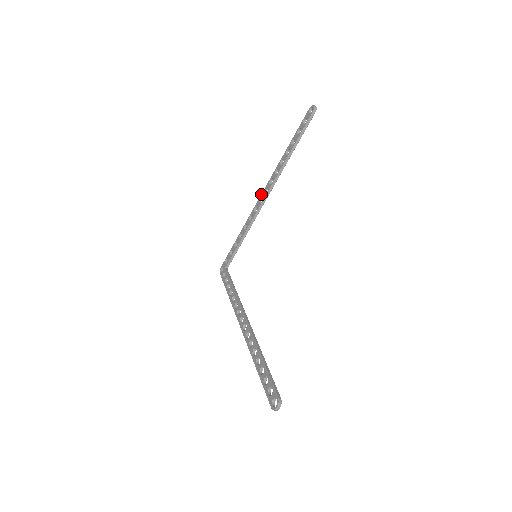
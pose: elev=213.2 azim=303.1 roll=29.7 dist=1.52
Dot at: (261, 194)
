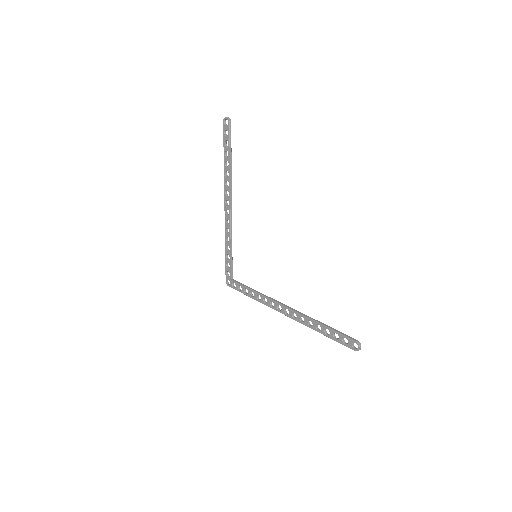
Dot at: (224, 208)
